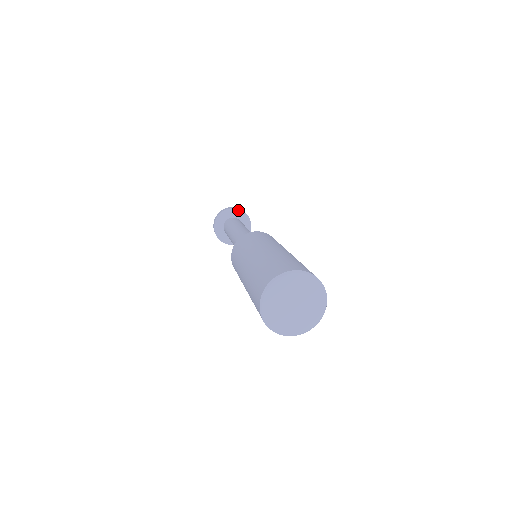
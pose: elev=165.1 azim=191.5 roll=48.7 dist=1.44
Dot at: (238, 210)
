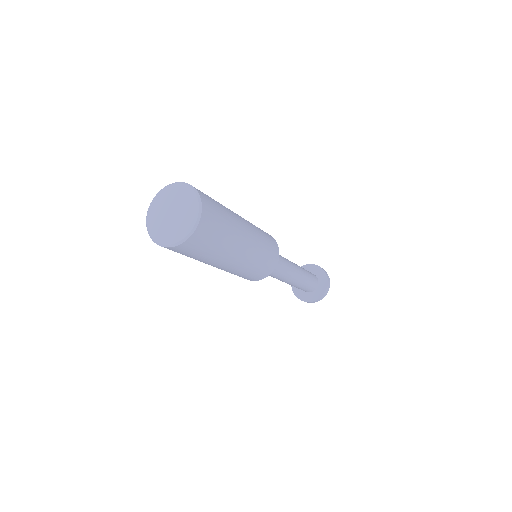
Dot at: (315, 266)
